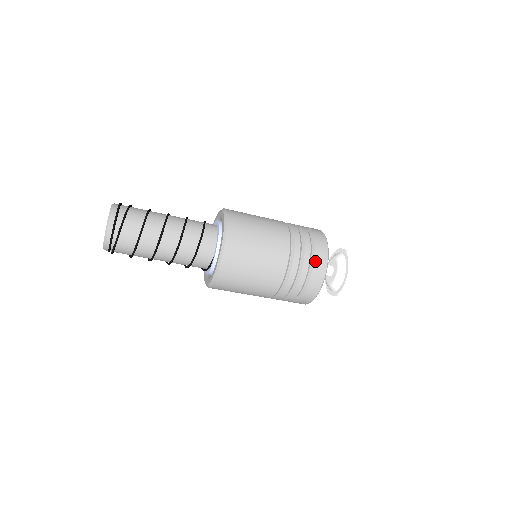
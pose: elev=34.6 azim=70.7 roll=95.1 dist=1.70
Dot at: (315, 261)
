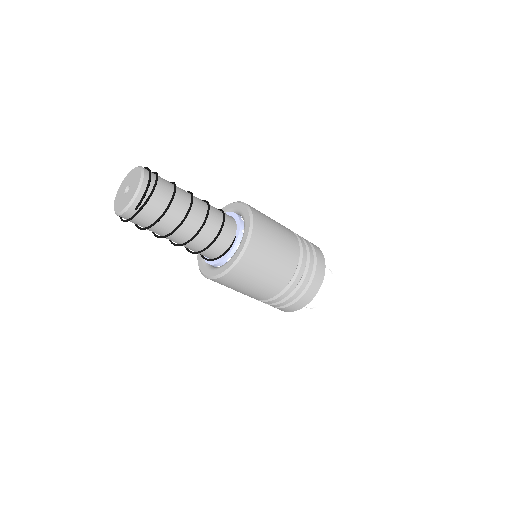
Dot at: (316, 254)
